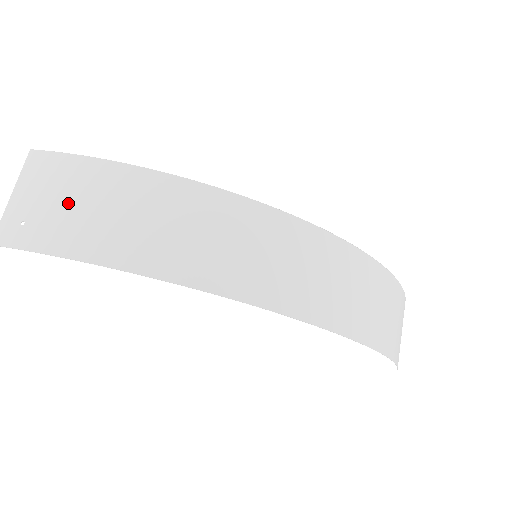
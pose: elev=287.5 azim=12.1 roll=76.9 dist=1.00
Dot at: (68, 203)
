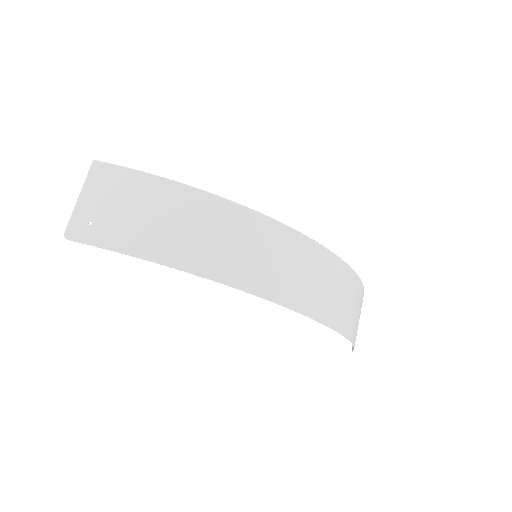
Dot at: (129, 210)
